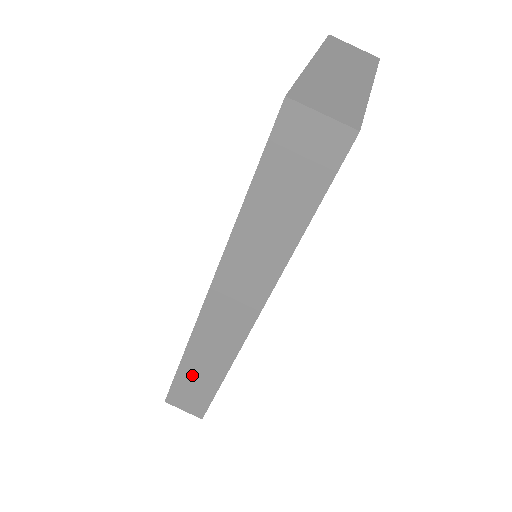
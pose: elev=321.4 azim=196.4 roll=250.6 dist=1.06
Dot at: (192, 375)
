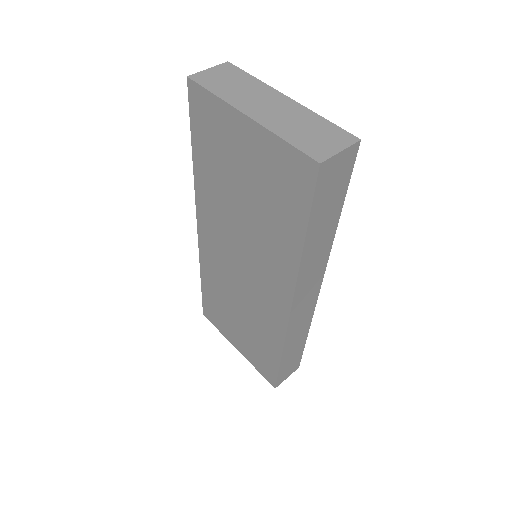
Dot at: (289, 355)
